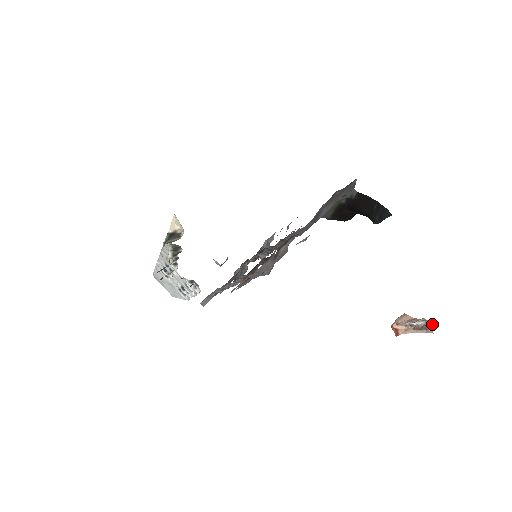
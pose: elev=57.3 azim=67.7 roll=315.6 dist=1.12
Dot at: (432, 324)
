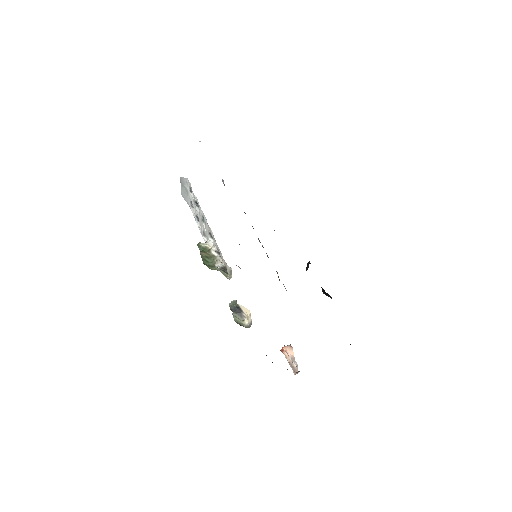
Dot at: occluded
